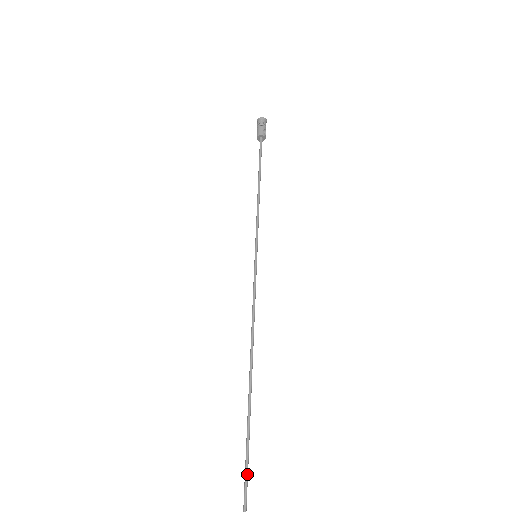
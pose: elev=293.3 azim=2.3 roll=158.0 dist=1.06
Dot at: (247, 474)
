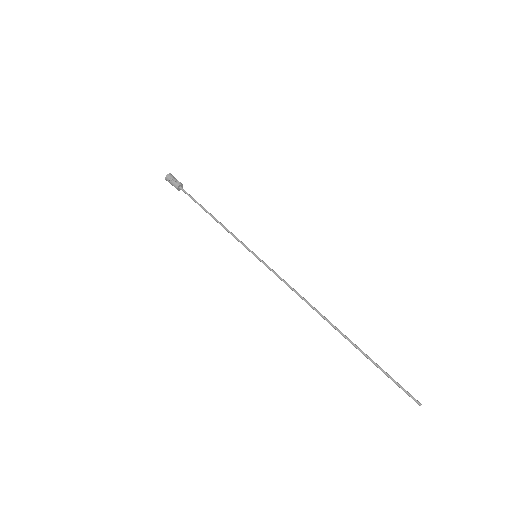
Dot at: (382, 370)
